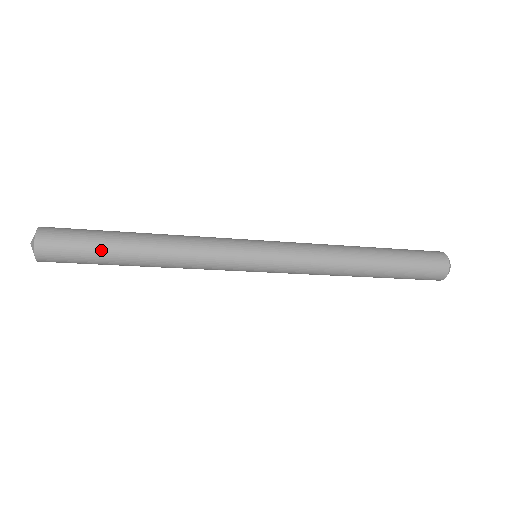
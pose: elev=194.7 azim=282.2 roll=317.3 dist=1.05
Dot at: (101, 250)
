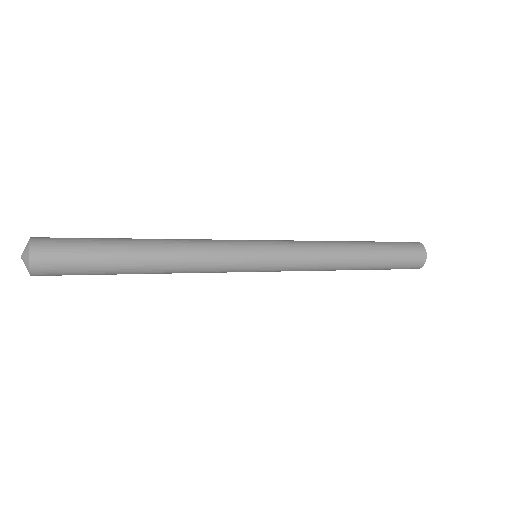
Dot at: (103, 274)
